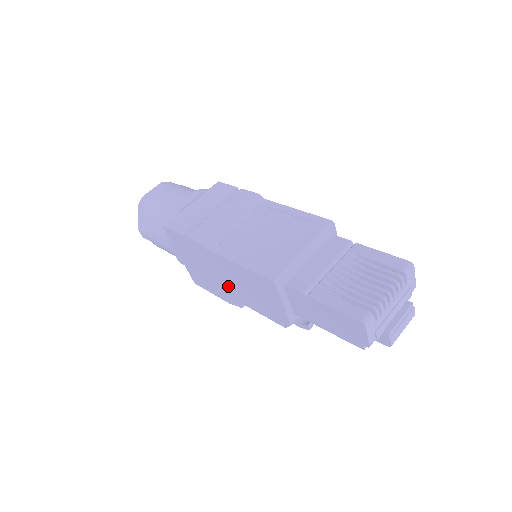
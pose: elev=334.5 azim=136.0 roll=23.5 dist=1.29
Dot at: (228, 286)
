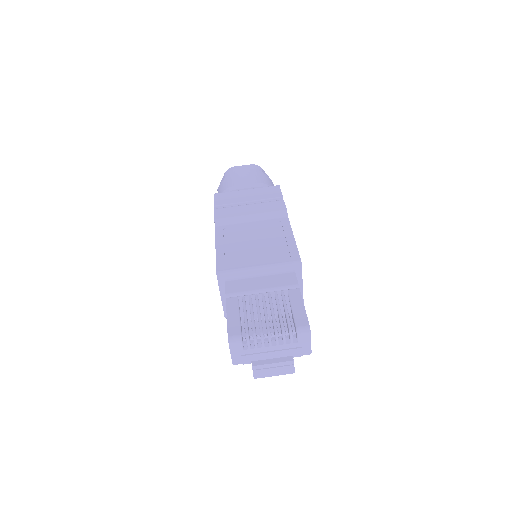
Dot at: occluded
